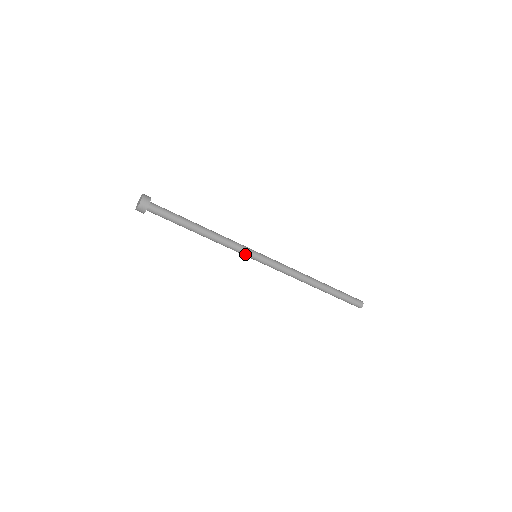
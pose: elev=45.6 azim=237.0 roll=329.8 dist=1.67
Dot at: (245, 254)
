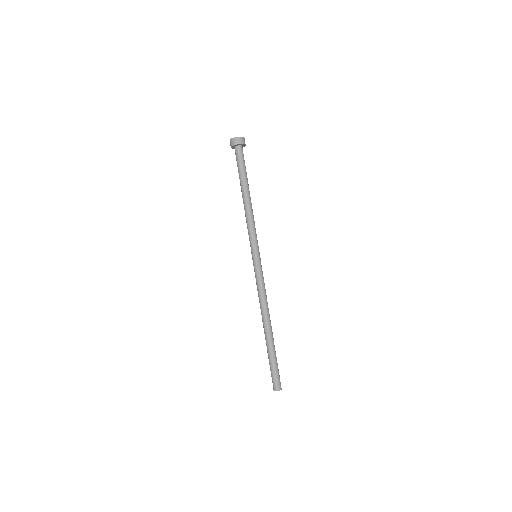
Dot at: (257, 243)
